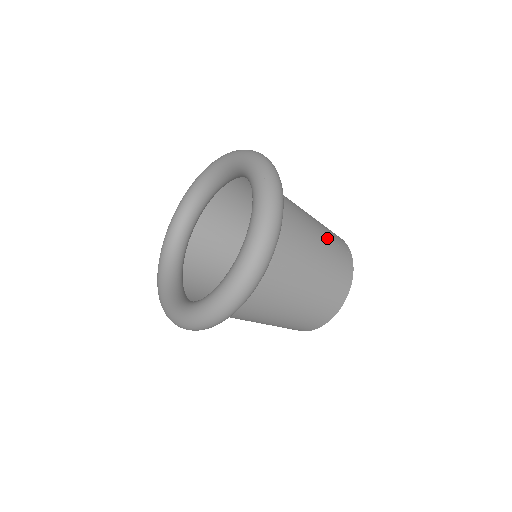
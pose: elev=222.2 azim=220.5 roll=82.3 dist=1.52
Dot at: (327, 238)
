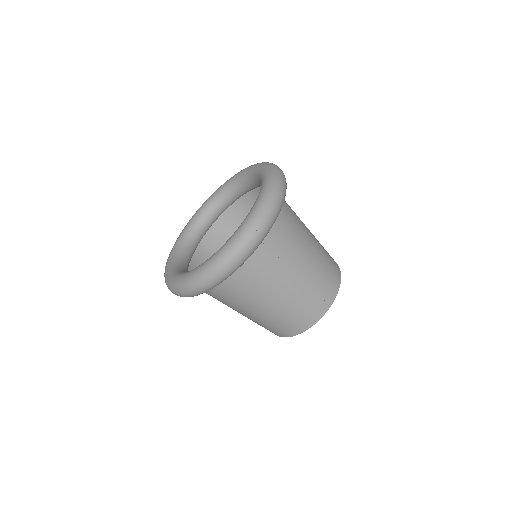
Dot at: (307, 285)
